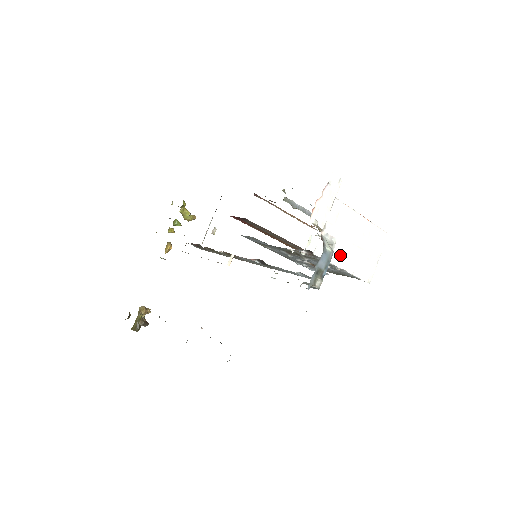
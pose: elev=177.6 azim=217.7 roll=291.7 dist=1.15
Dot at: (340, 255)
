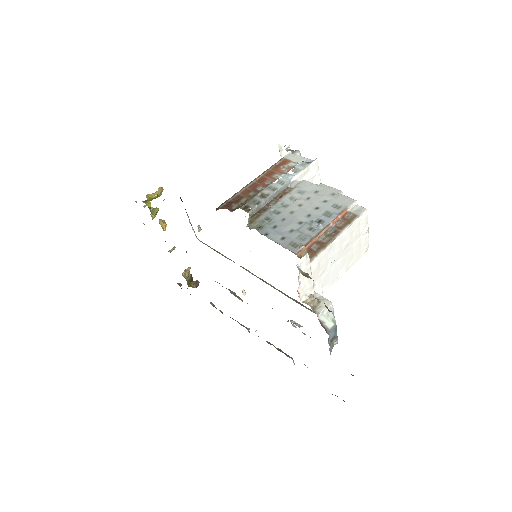
Dot at: (336, 274)
